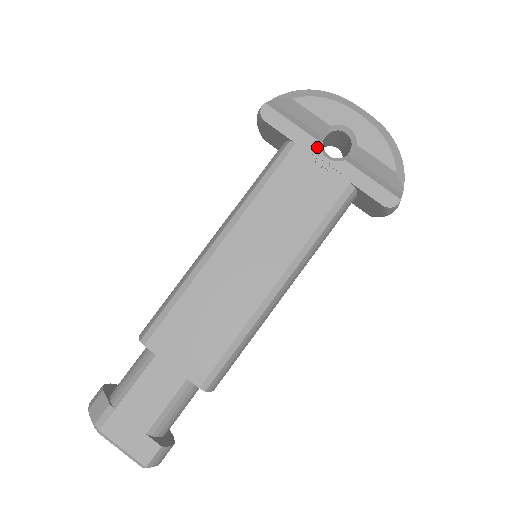
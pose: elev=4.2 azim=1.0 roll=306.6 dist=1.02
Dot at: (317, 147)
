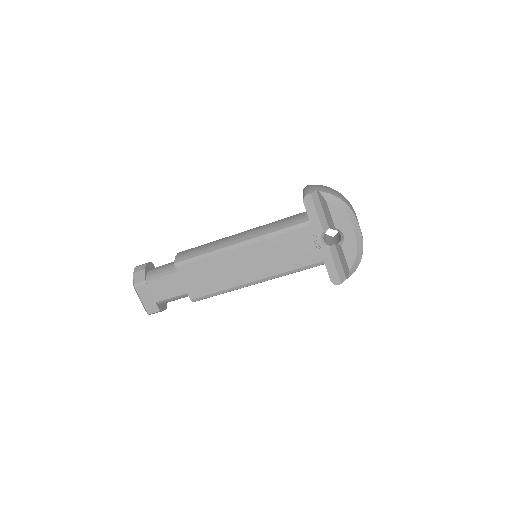
Dot at: (320, 234)
